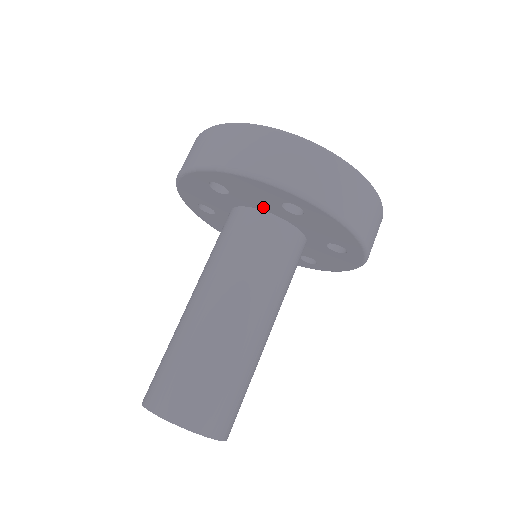
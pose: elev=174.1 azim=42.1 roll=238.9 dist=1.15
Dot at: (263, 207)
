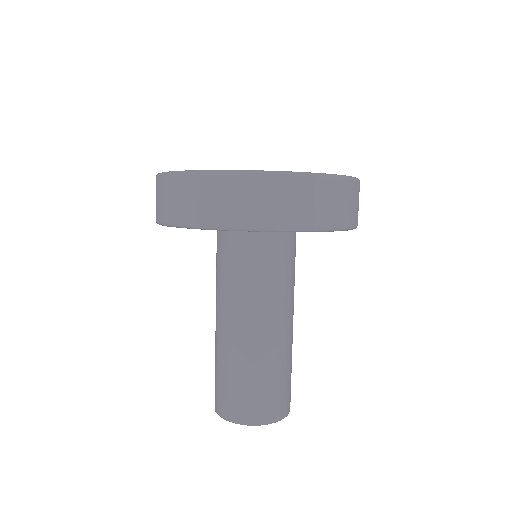
Dot at: occluded
